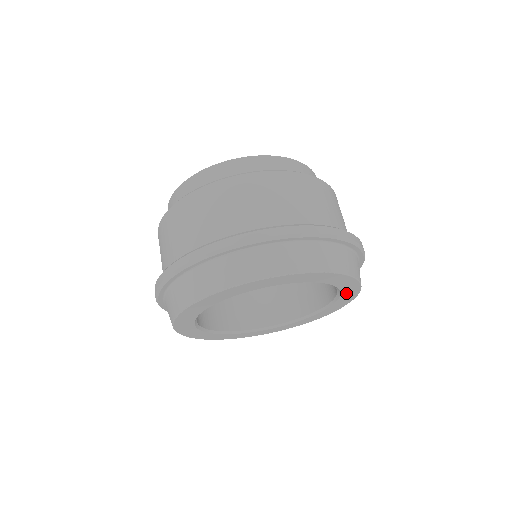
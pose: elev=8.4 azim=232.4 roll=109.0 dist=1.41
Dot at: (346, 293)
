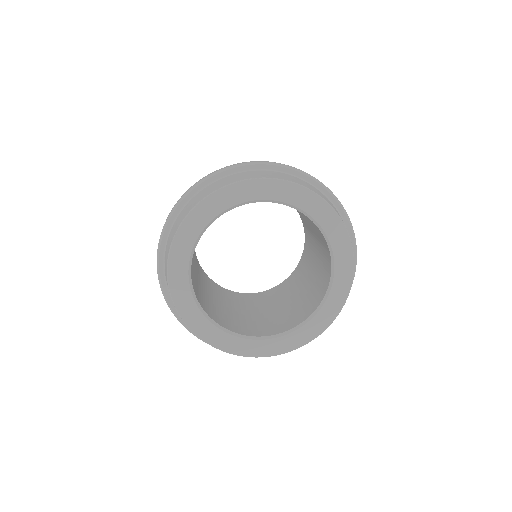
Dot at: (334, 238)
